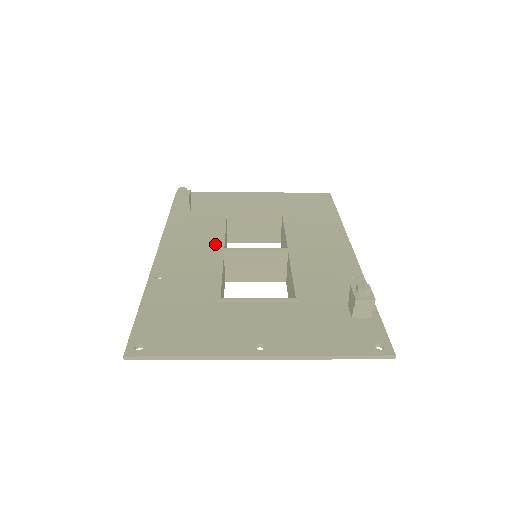
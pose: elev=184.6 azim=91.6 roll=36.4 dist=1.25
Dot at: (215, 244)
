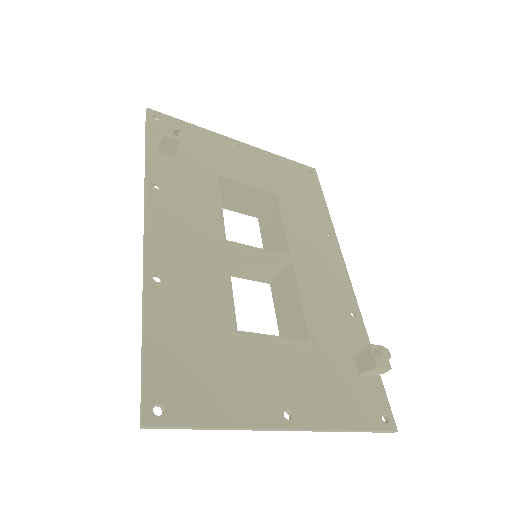
Dot at: (213, 229)
